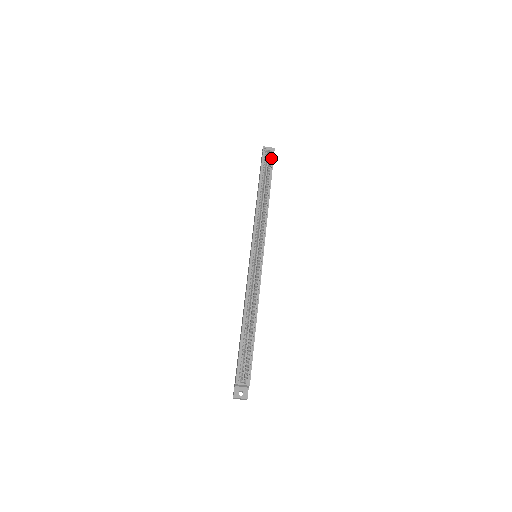
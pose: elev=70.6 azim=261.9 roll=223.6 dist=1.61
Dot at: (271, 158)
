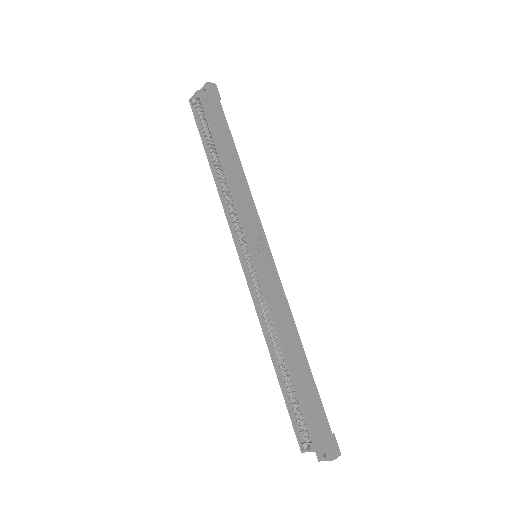
Dot at: (202, 107)
